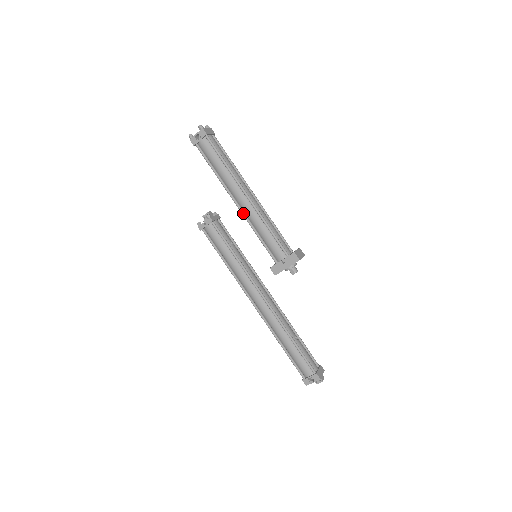
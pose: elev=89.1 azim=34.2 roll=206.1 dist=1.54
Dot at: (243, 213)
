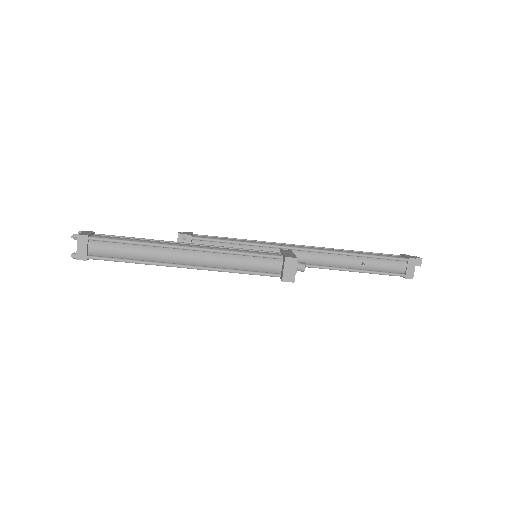
Dot at: occluded
